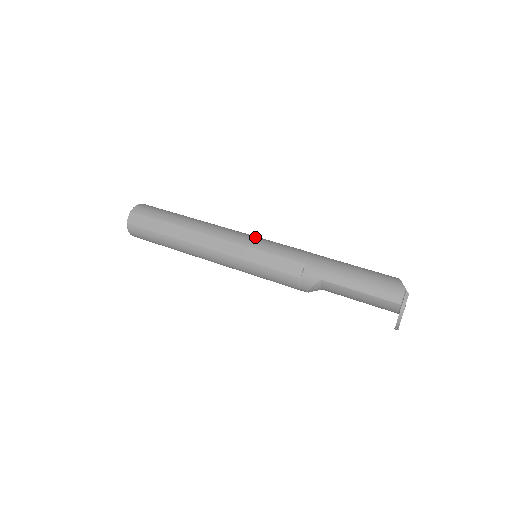
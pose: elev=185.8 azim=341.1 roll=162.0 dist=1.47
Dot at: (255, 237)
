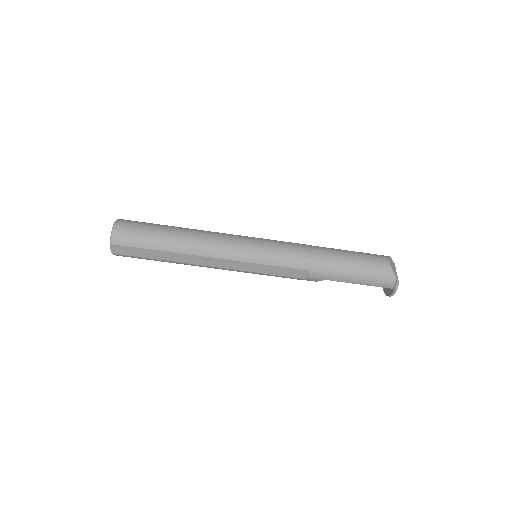
Dot at: (254, 248)
